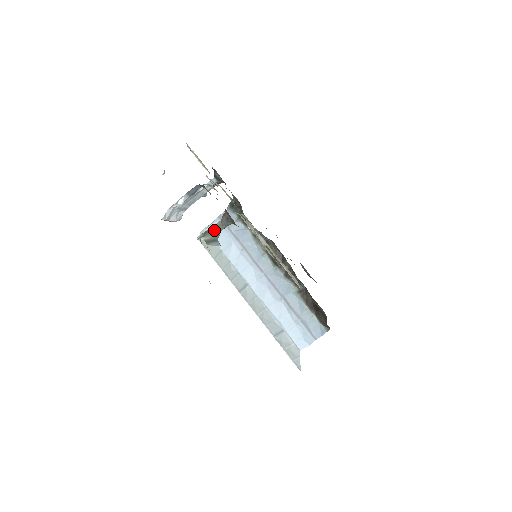
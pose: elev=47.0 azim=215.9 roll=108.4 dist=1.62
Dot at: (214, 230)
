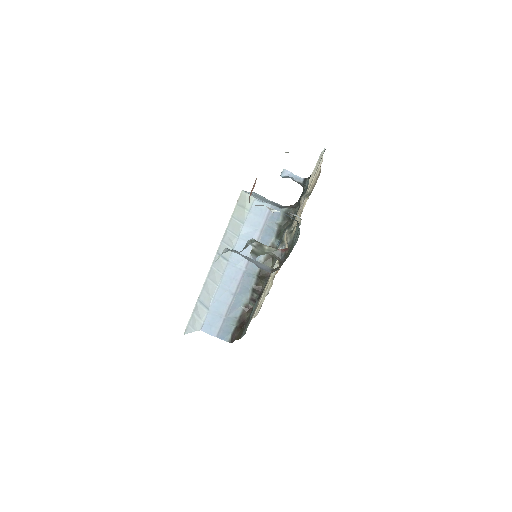
Dot at: (265, 249)
